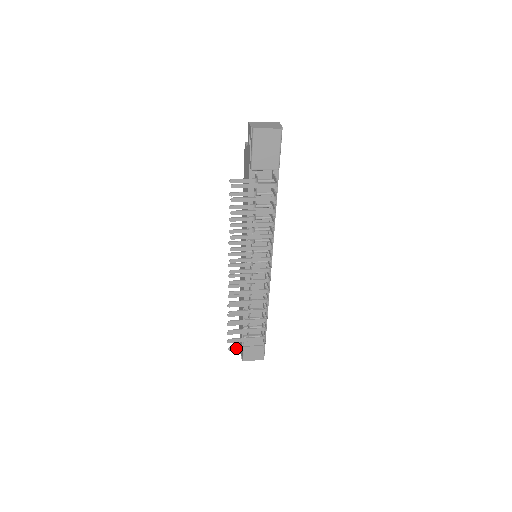
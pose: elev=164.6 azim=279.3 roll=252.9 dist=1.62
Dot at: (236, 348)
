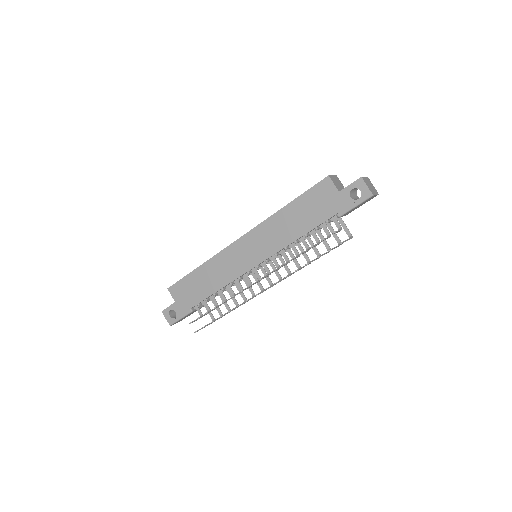
Dot at: occluded
